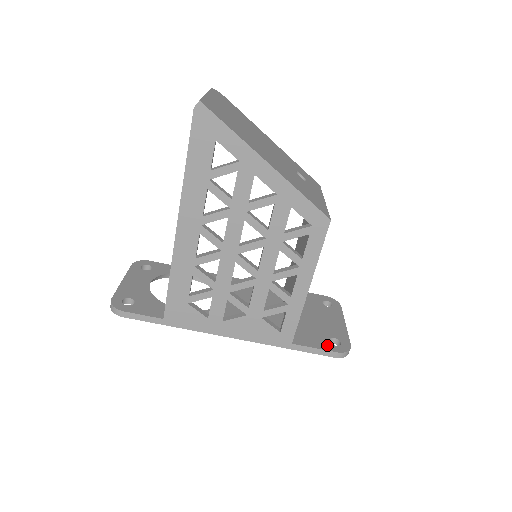
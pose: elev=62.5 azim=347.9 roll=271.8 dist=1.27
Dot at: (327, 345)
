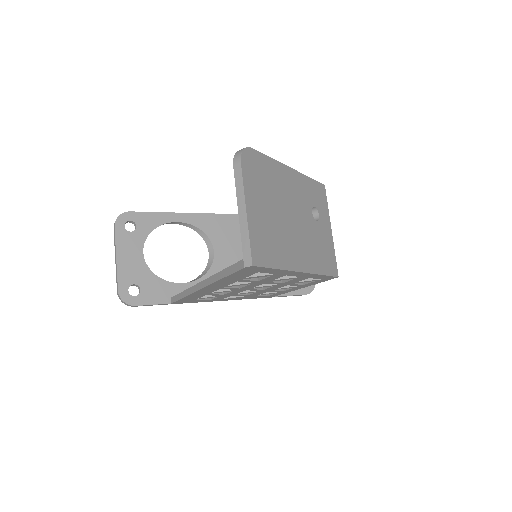
Dot at: occluded
